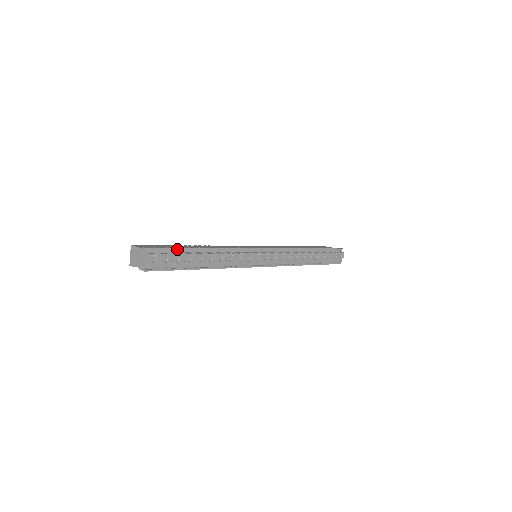
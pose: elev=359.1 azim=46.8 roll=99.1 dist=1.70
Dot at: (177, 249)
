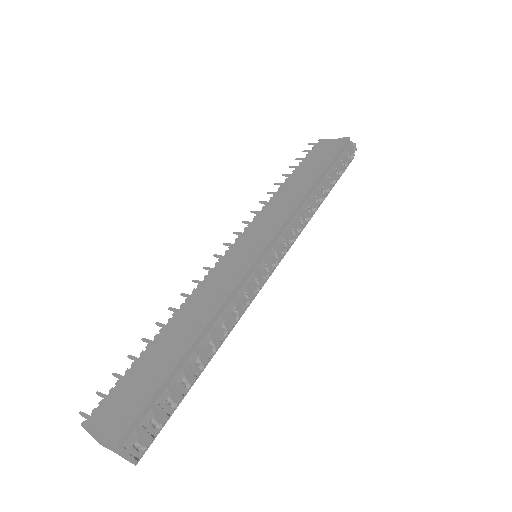
Dot at: (159, 389)
